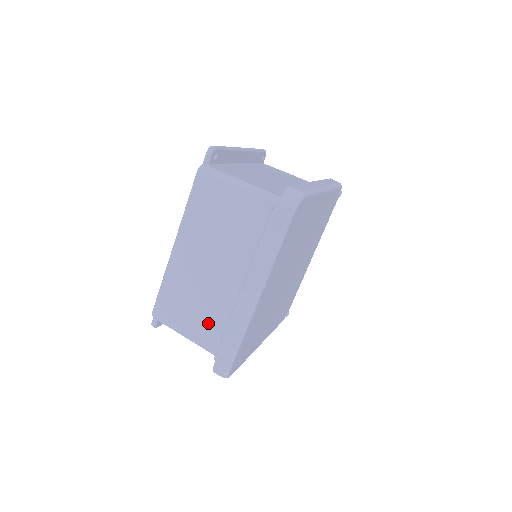
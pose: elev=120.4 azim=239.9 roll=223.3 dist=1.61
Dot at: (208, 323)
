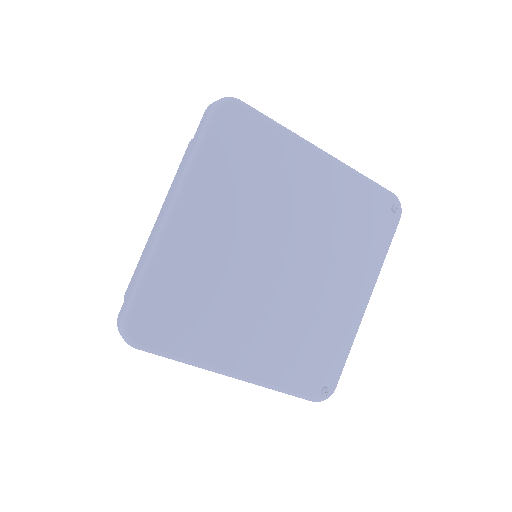
Dot at: occluded
